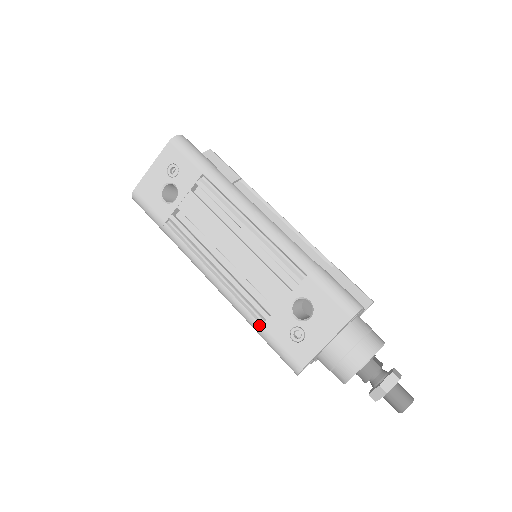
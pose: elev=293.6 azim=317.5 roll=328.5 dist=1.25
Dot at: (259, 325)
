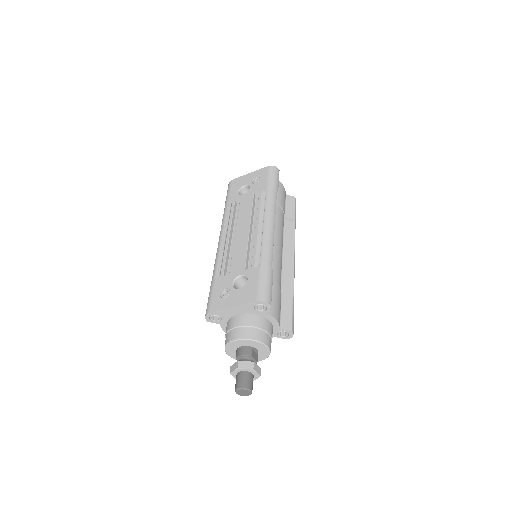
Dot at: (215, 277)
